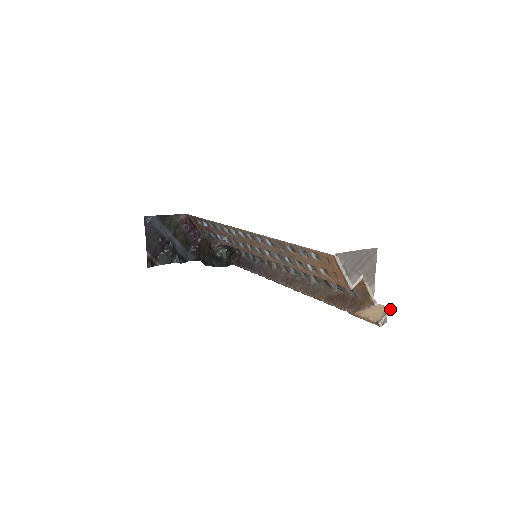
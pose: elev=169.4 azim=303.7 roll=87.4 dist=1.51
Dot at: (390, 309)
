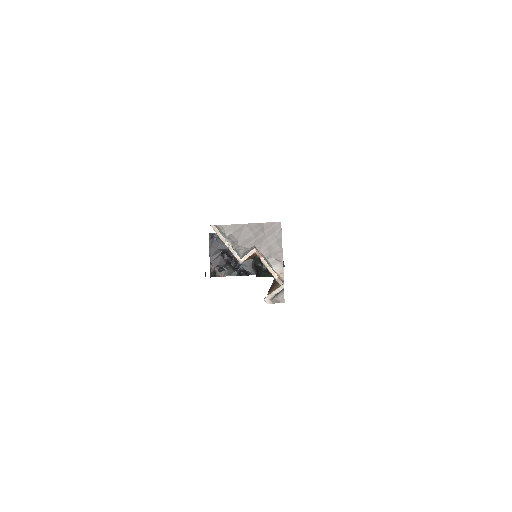
Dot at: (281, 285)
